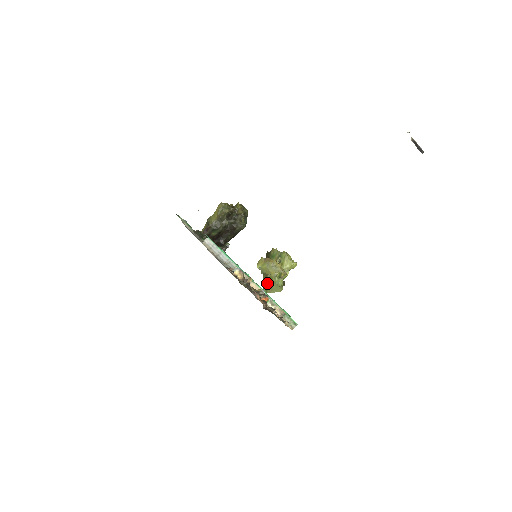
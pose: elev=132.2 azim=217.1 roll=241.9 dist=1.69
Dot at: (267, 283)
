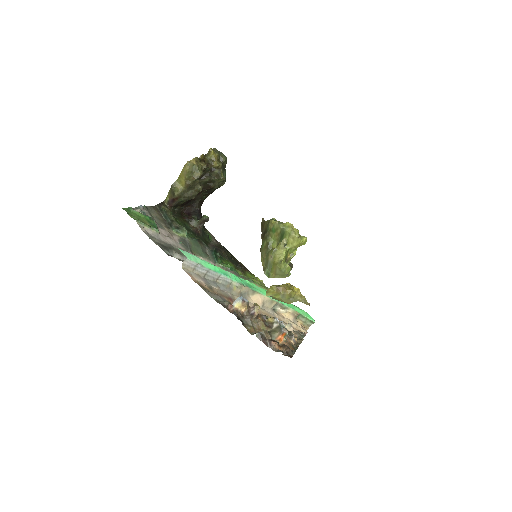
Dot at: (268, 267)
